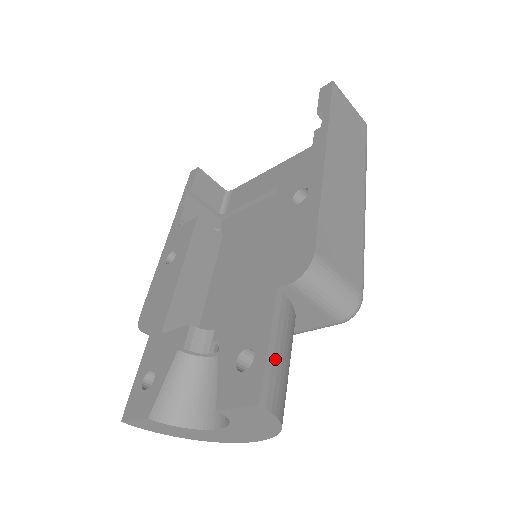
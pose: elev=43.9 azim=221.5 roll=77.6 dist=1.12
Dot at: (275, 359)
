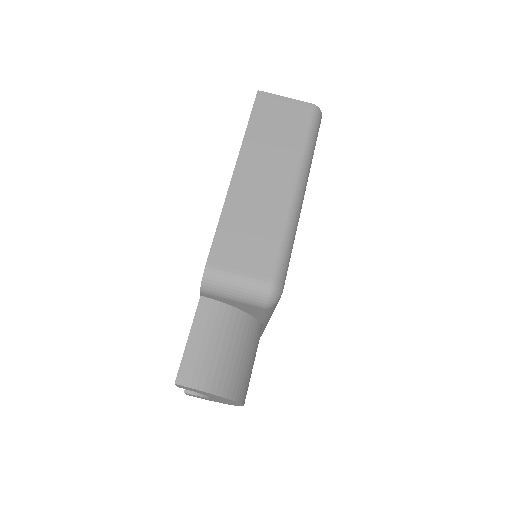
Dot at: (195, 349)
